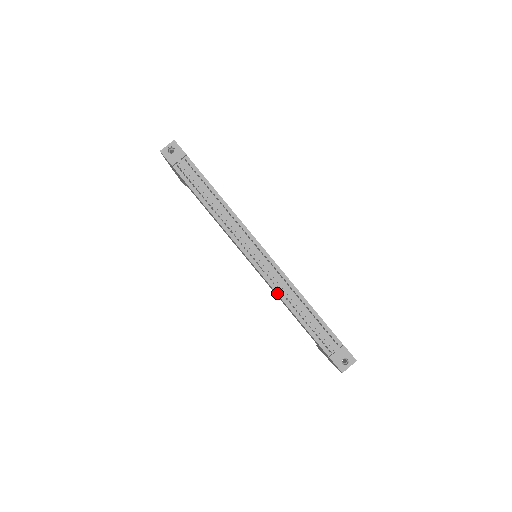
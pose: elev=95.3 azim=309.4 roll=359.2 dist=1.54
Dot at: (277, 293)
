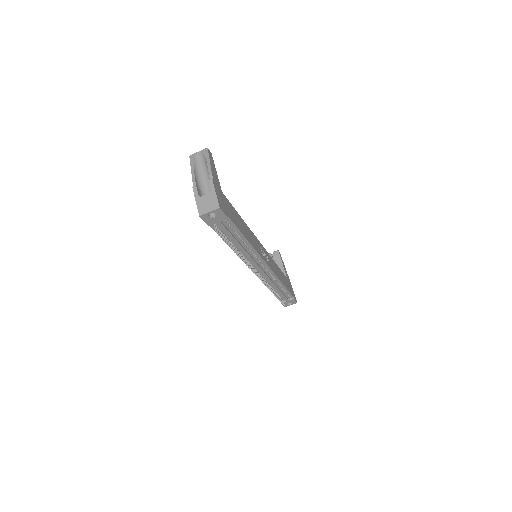
Dot at: occluded
